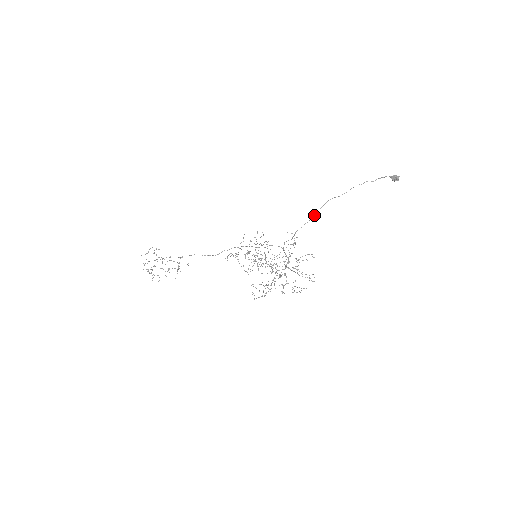
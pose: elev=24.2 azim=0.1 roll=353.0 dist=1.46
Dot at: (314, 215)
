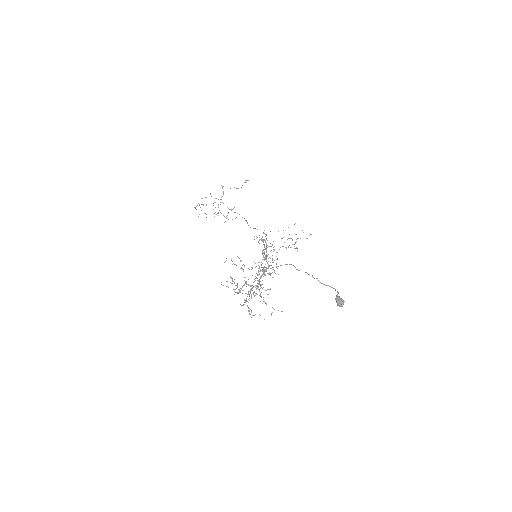
Dot at: occluded
